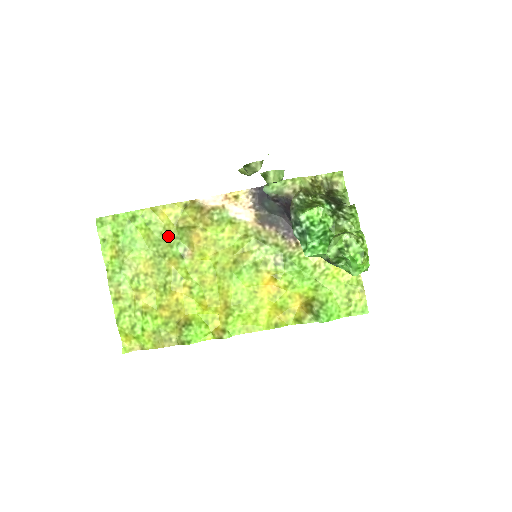
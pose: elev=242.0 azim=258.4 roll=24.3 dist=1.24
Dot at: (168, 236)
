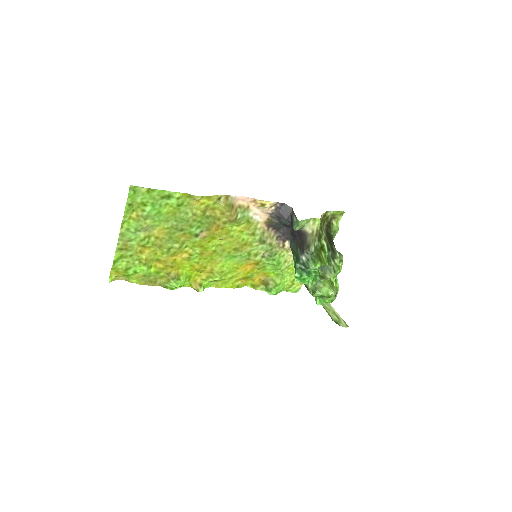
Dot at: (193, 218)
